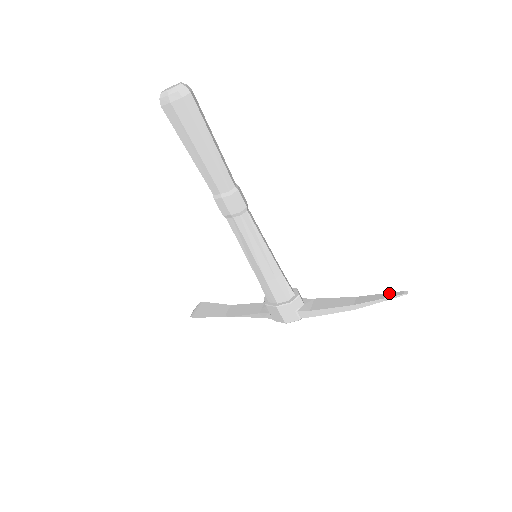
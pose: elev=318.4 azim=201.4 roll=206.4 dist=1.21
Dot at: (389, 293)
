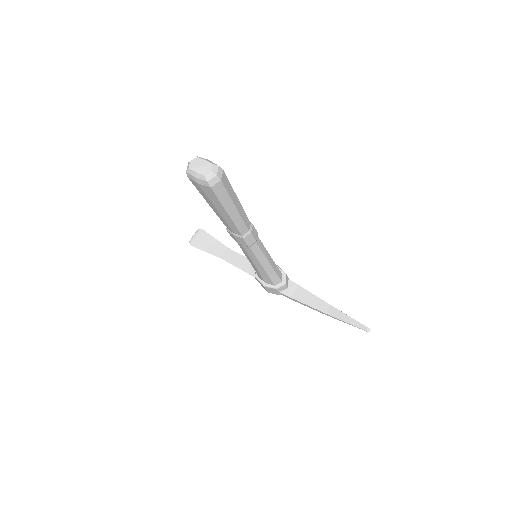
Dot at: (356, 321)
